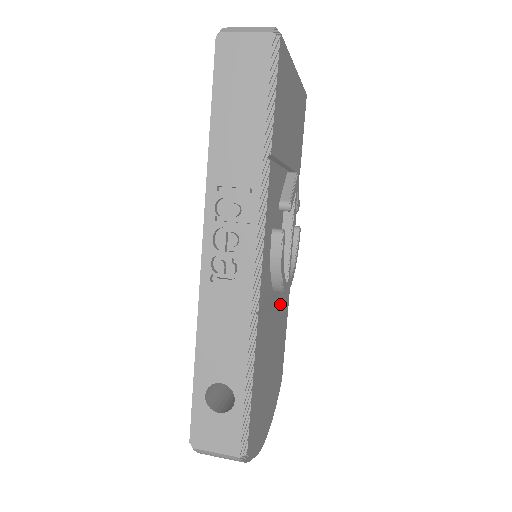
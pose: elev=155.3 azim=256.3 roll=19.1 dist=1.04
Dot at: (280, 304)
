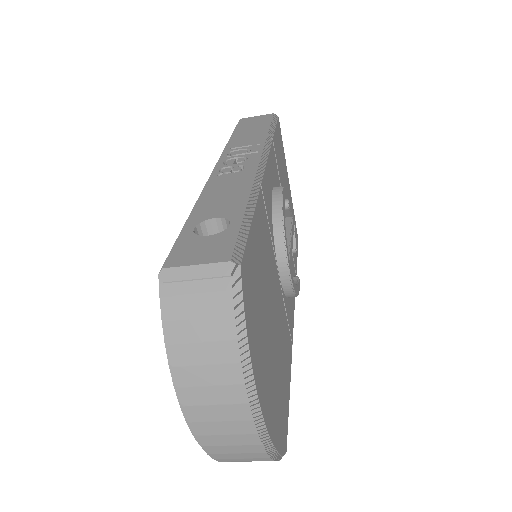
Dot at: (281, 305)
